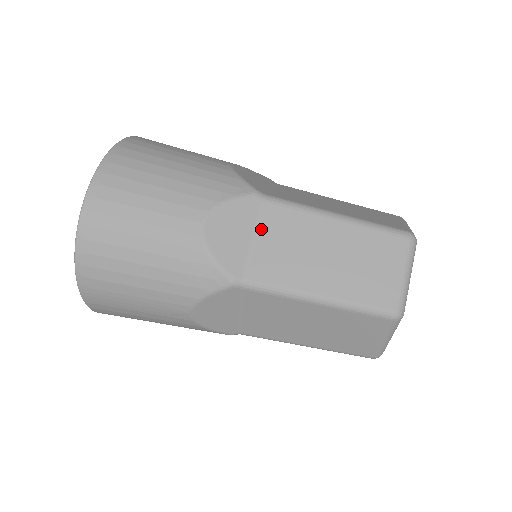
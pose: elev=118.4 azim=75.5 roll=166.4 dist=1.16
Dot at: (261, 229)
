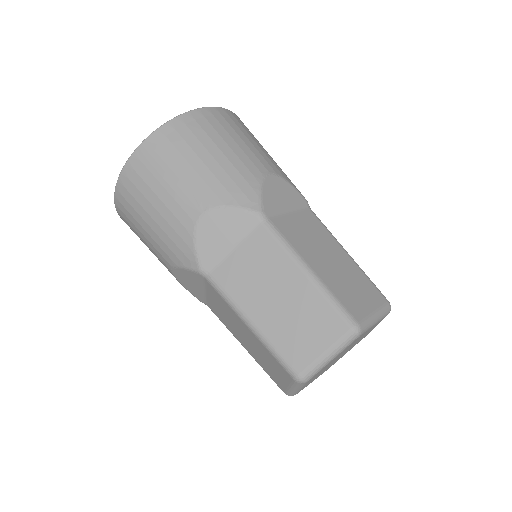
Dot at: (298, 214)
